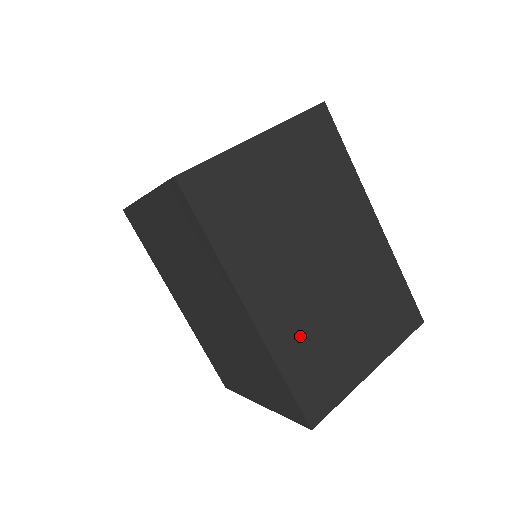
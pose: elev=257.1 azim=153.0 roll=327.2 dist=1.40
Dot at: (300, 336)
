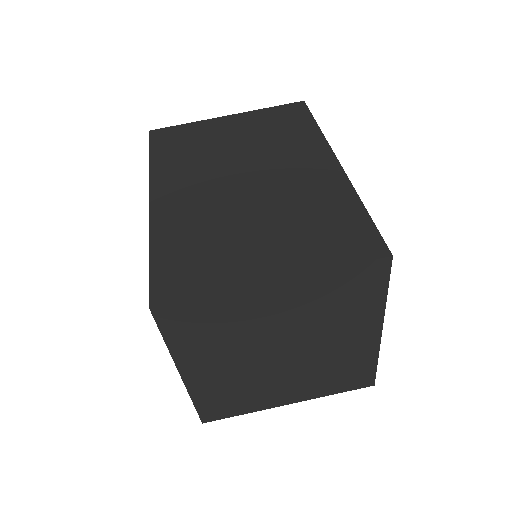
Dot at: (189, 225)
